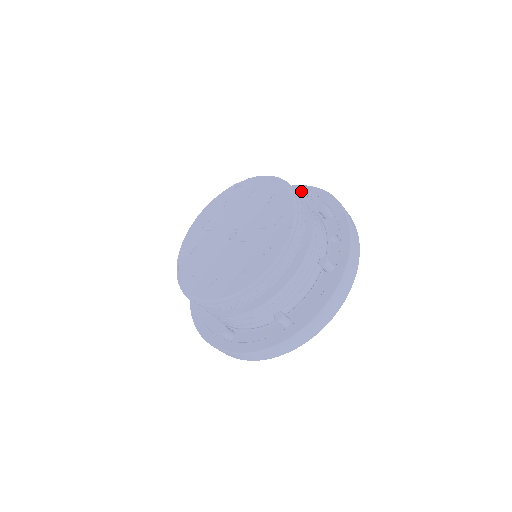
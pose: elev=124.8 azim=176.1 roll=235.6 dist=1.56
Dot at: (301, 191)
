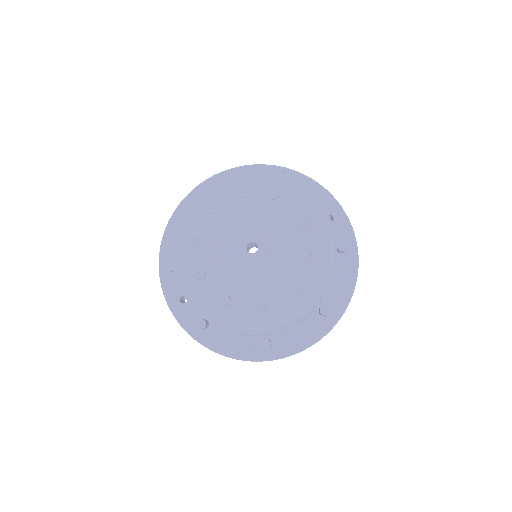
Dot at: occluded
